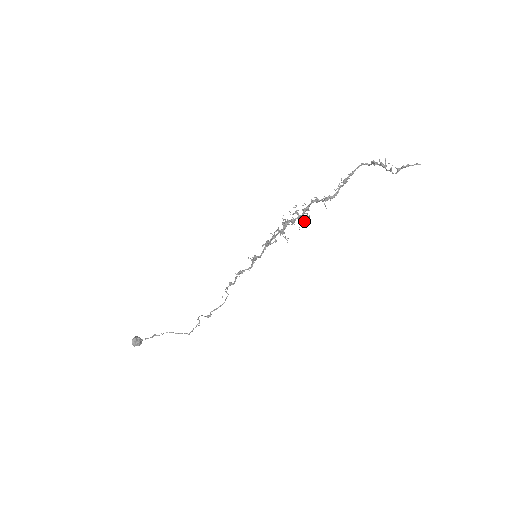
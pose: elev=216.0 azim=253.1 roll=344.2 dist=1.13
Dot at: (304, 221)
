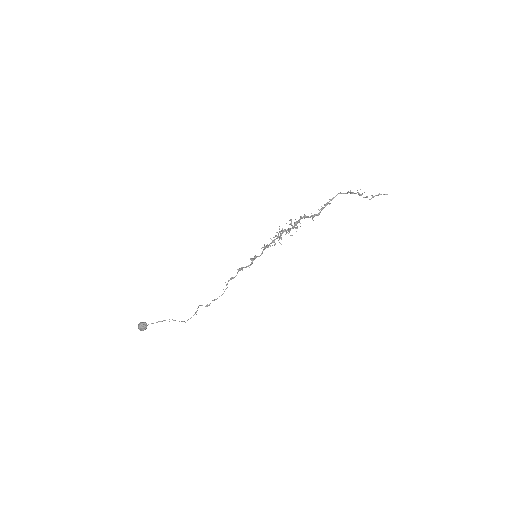
Dot at: (296, 231)
